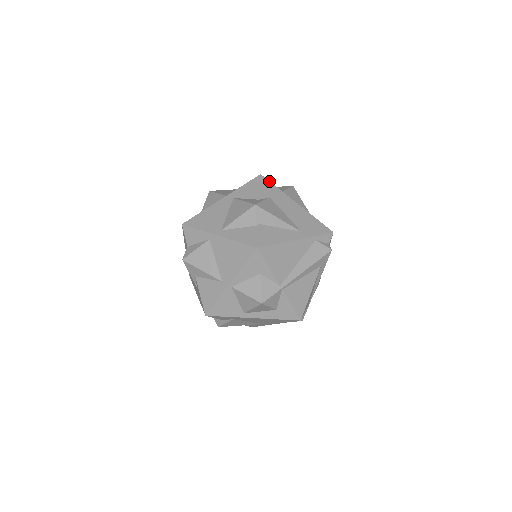
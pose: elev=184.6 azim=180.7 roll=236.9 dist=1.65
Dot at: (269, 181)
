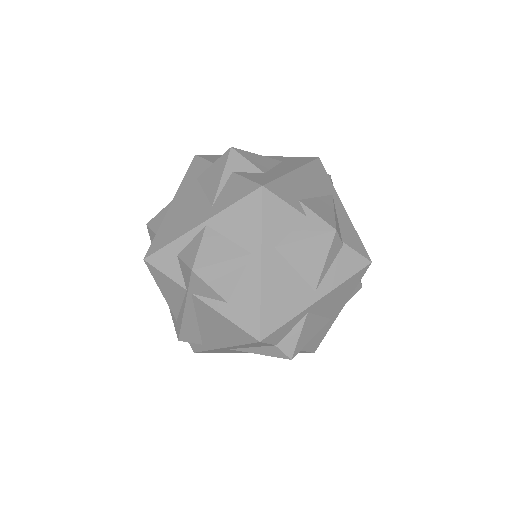
Dot at: (271, 182)
